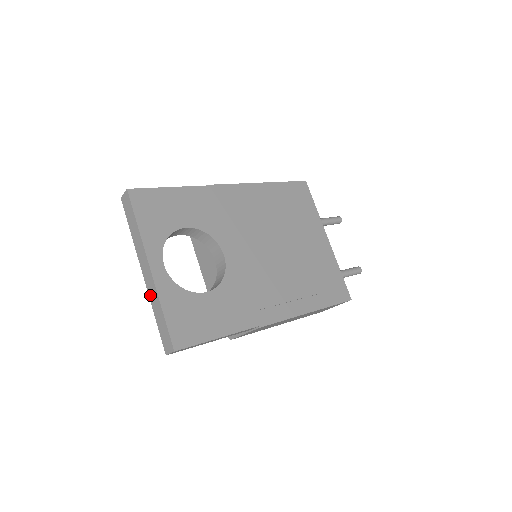
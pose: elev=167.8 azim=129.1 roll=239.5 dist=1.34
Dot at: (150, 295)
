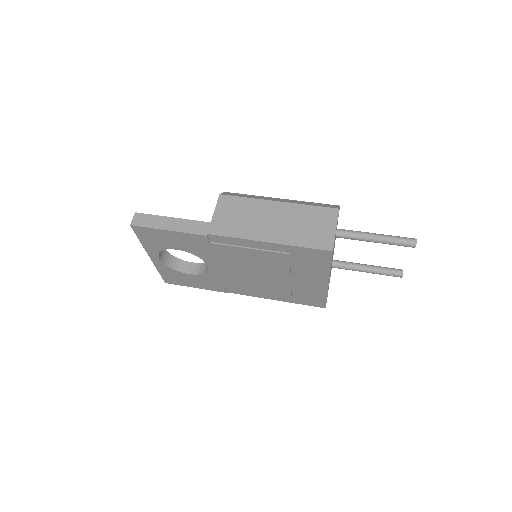
Dot at: occluded
